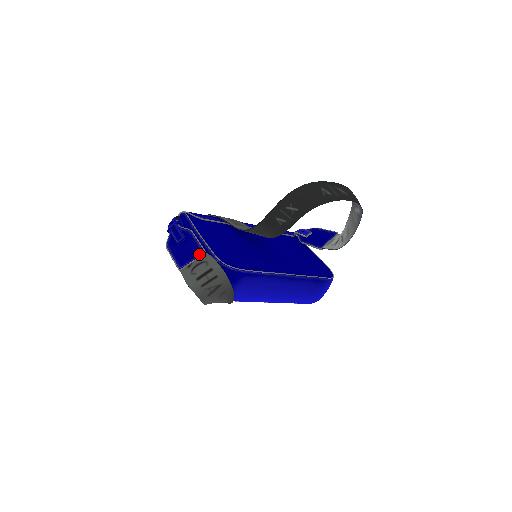
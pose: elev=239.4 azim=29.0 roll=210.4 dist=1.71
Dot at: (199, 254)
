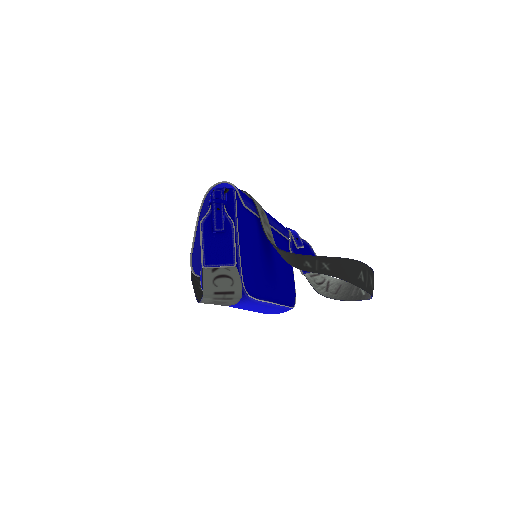
Dot at: (229, 263)
